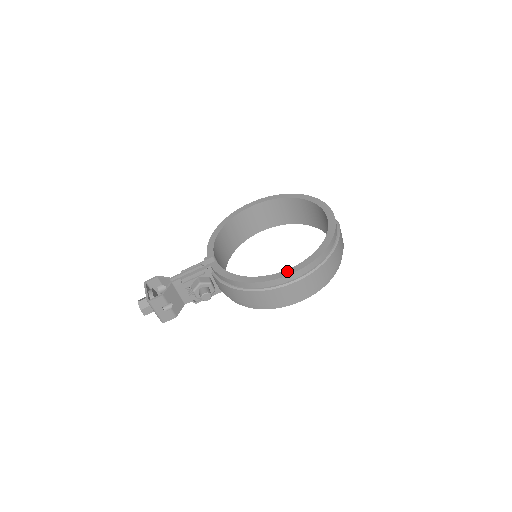
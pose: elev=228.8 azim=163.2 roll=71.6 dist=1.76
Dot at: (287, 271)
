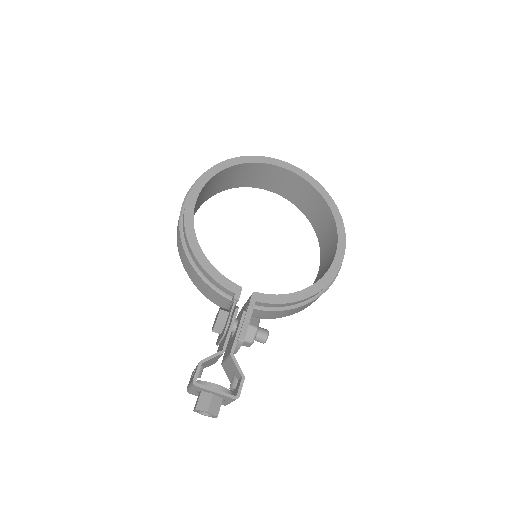
Dot at: (338, 256)
